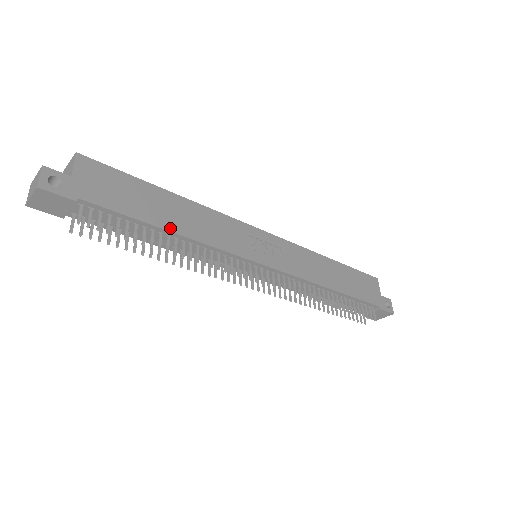
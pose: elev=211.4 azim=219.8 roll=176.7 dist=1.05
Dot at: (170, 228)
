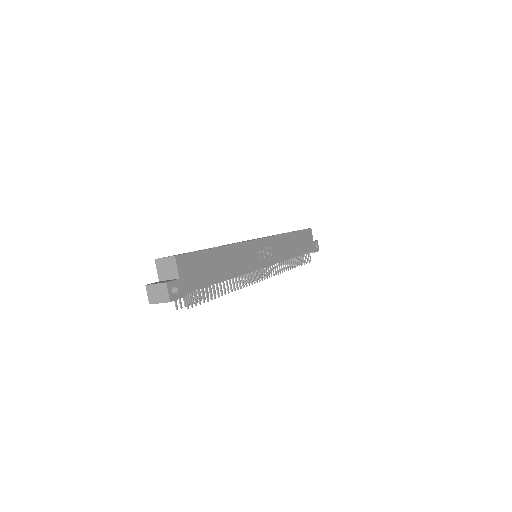
Dot at: (226, 278)
